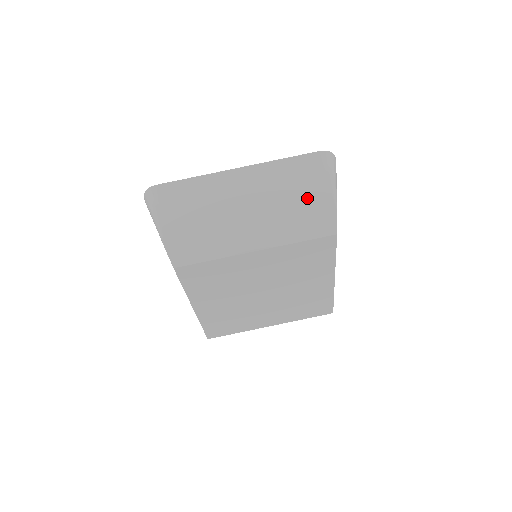
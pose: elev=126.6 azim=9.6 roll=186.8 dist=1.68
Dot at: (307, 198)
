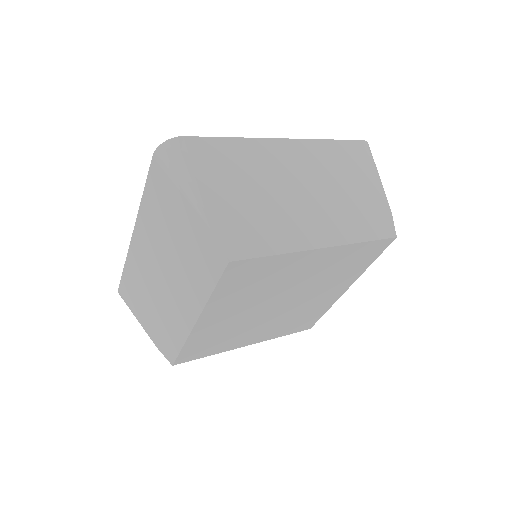
Dot at: (183, 231)
